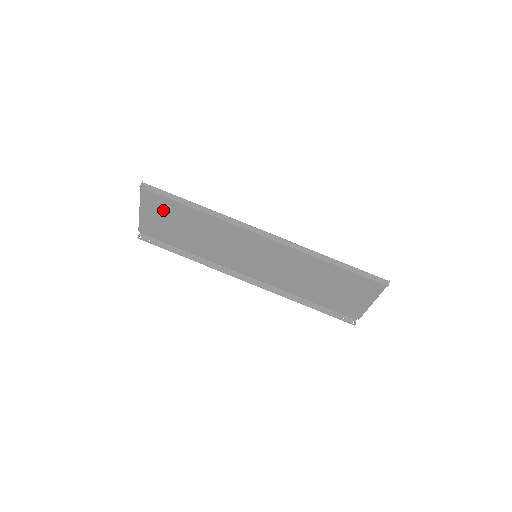
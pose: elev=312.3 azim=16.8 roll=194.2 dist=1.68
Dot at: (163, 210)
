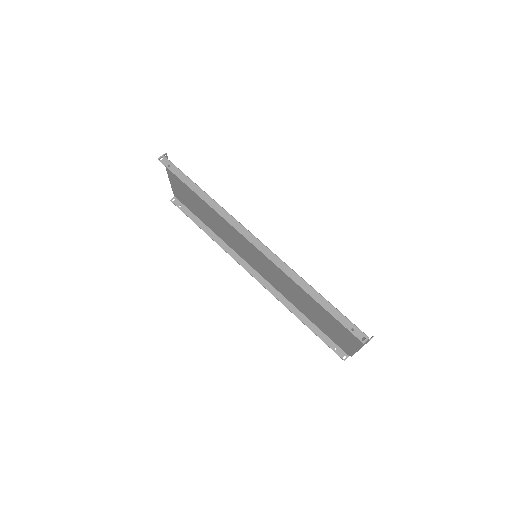
Dot at: (183, 184)
